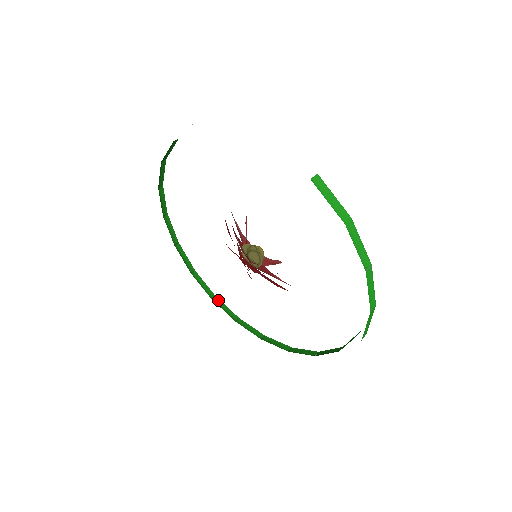
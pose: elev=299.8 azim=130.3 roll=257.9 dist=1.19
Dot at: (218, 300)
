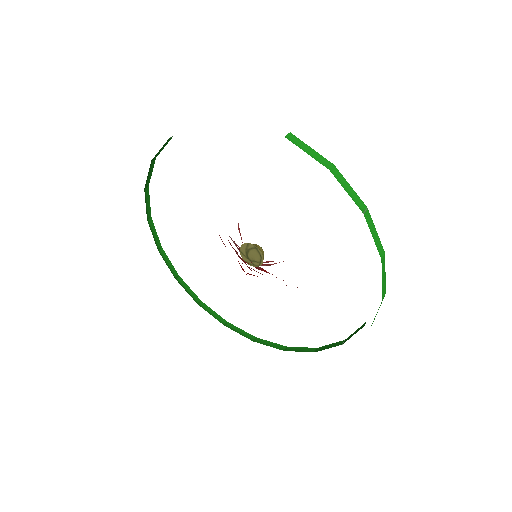
Dot at: (231, 325)
